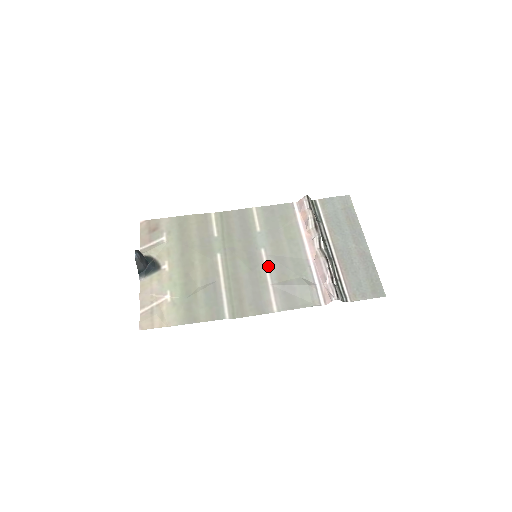
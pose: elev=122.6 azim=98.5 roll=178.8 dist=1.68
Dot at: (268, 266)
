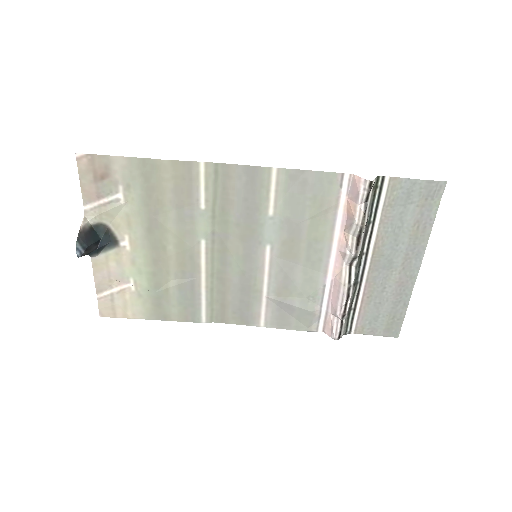
Dot at: (269, 272)
